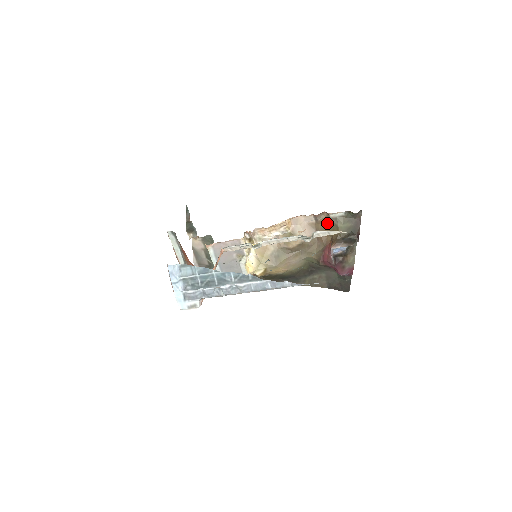
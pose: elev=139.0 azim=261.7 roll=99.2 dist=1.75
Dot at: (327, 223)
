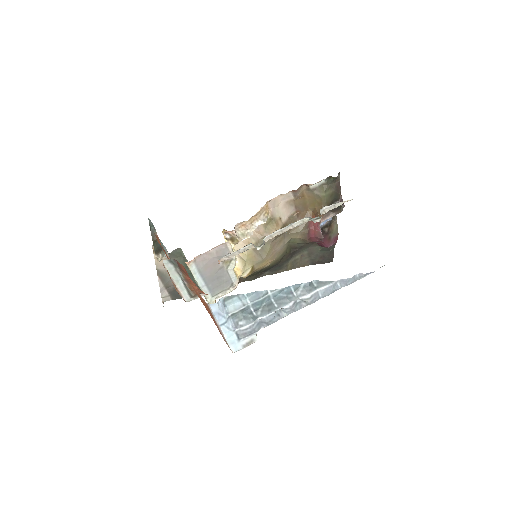
Dot at: (306, 196)
